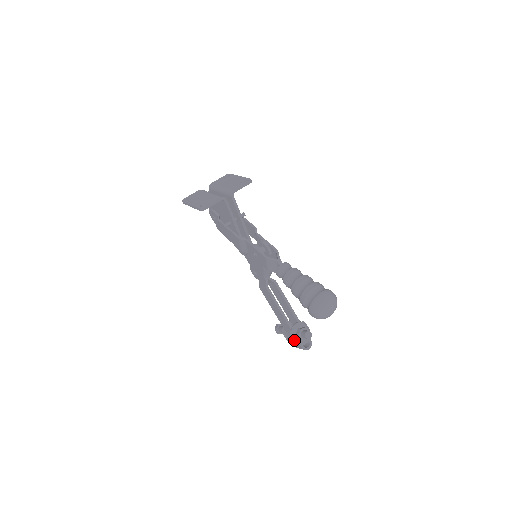
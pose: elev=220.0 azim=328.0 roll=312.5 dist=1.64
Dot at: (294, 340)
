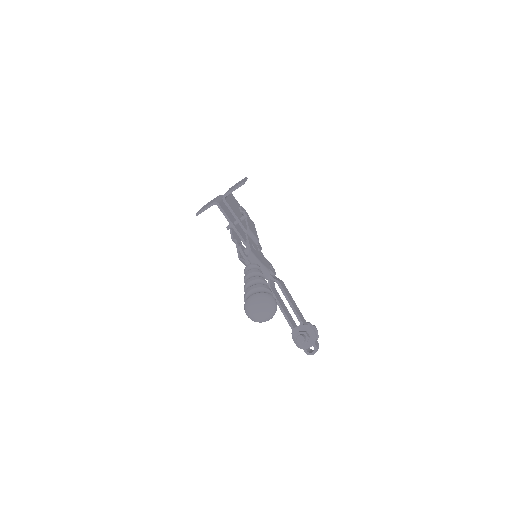
Dot at: (296, 343)
